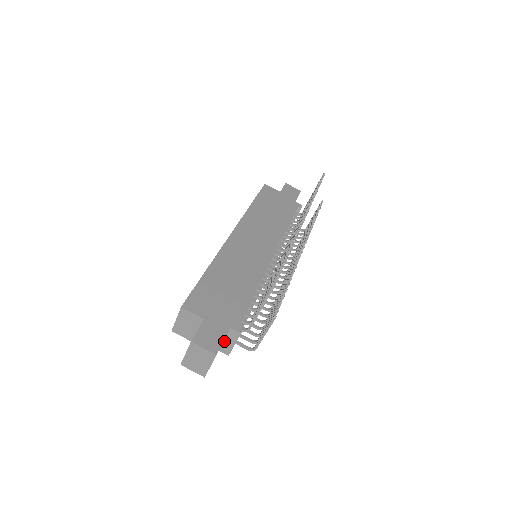
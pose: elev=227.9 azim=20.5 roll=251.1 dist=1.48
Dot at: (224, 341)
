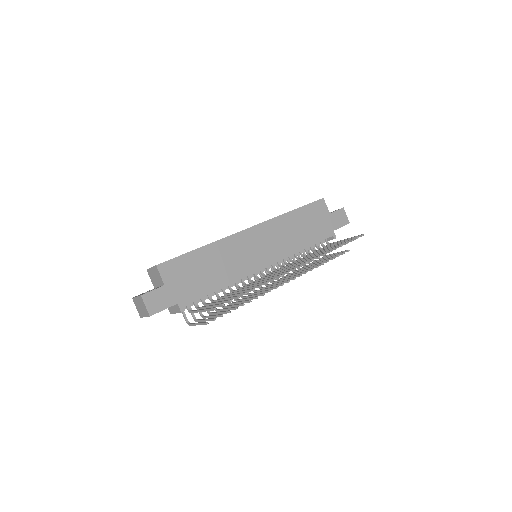
Dot at: occluded
